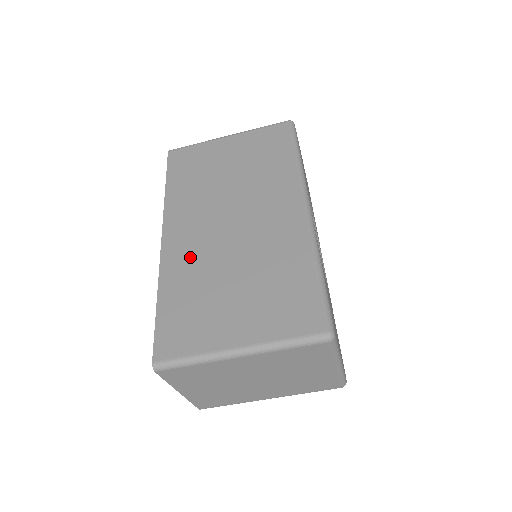
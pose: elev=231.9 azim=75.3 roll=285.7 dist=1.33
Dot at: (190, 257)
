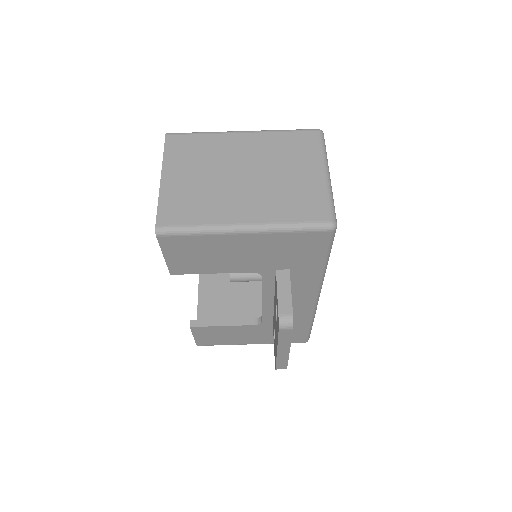
Dot at: occluded
